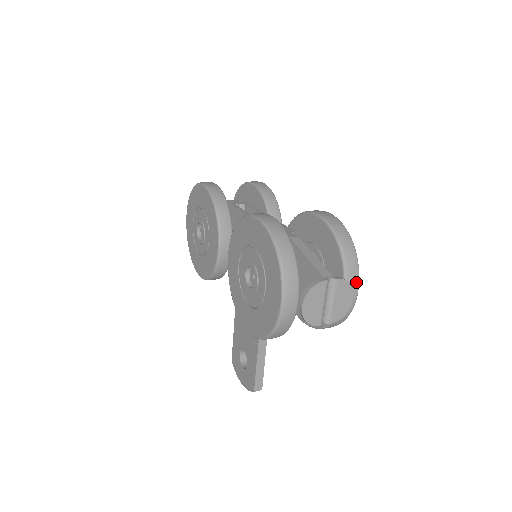
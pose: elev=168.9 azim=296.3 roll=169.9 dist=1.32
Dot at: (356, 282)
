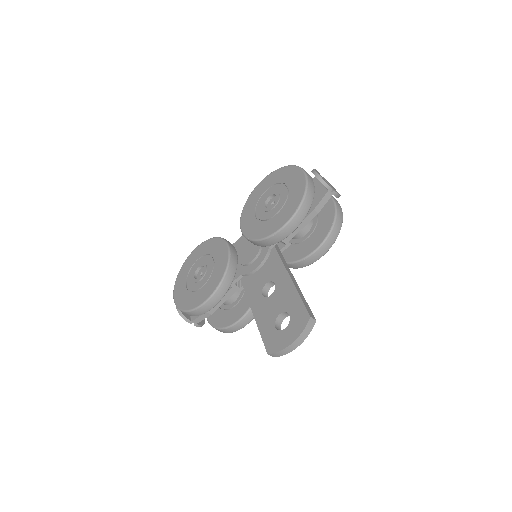
Dot at: occluded
